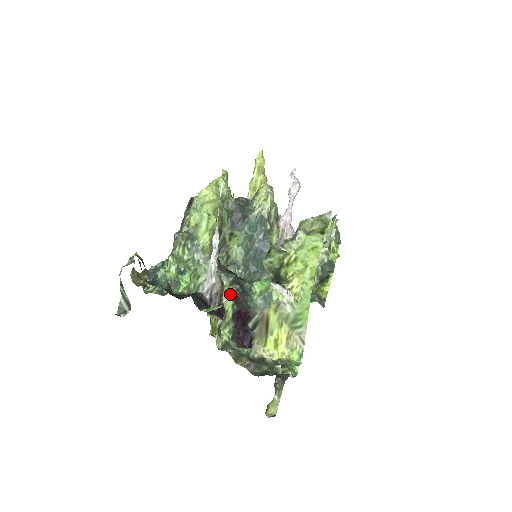
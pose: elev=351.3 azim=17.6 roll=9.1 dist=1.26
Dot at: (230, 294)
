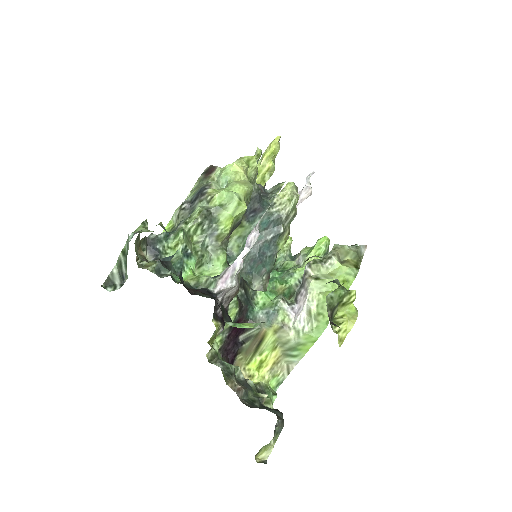
Dot at: (238, 300)
